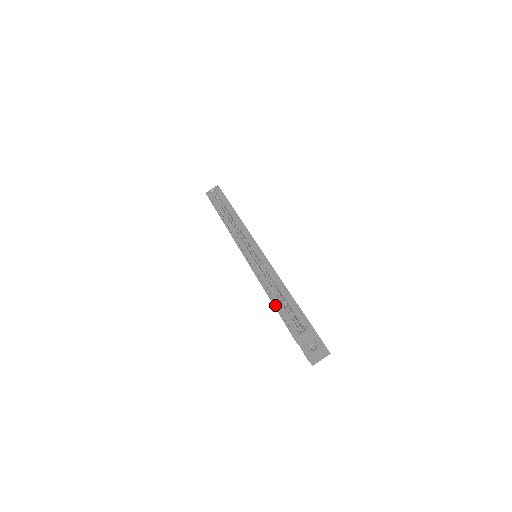
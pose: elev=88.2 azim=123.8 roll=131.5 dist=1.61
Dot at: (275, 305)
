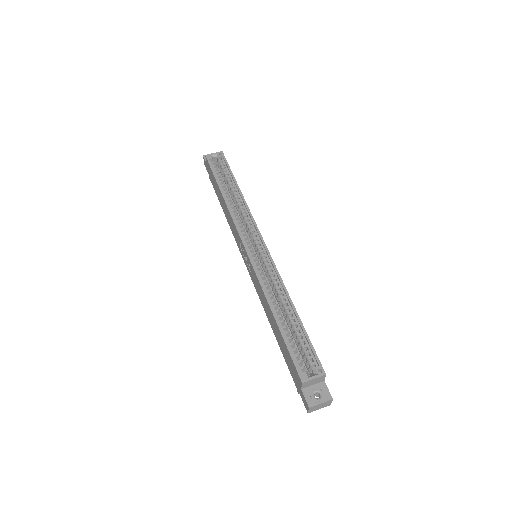
Dot at: (282, 331)
